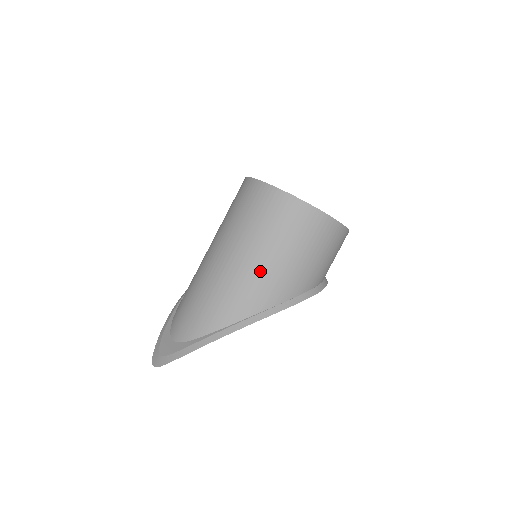
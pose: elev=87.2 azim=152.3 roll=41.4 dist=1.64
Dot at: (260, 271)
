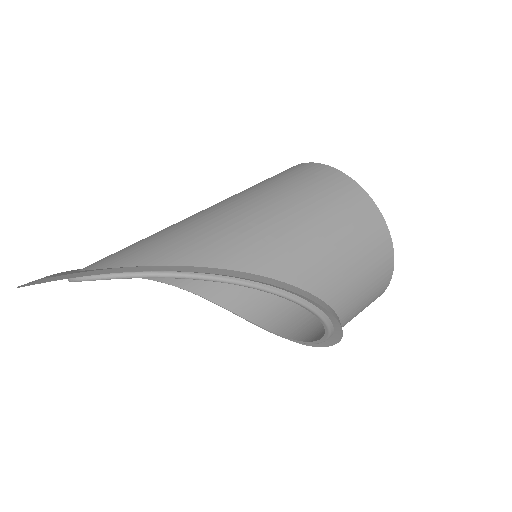
Dot at: (275, 224)
